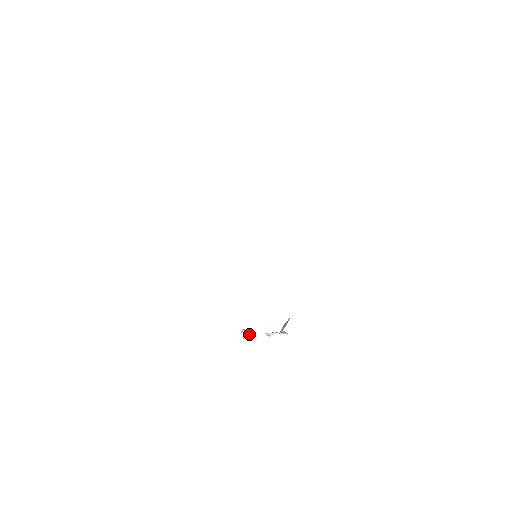
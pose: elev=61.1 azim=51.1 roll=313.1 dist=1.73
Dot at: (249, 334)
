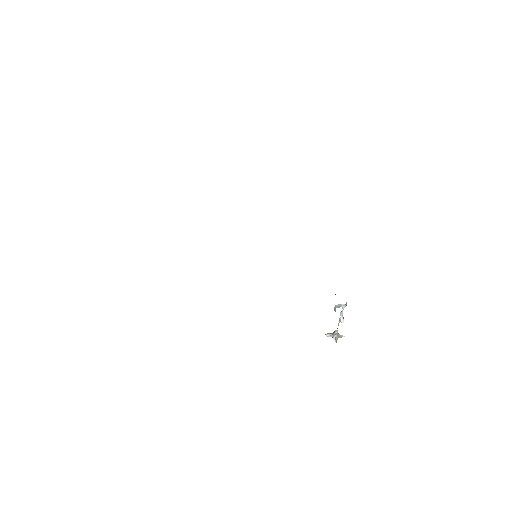
Dot at: (334, 334)
